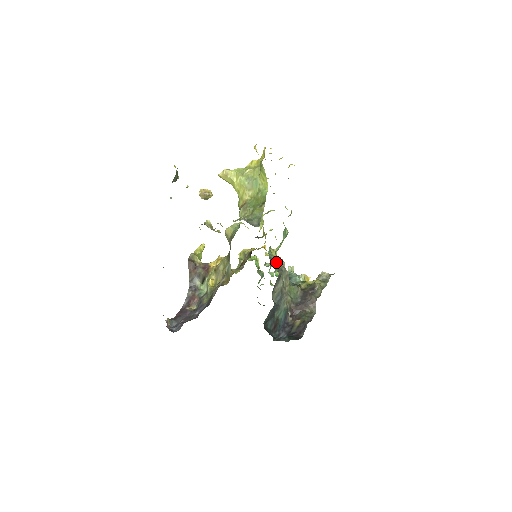
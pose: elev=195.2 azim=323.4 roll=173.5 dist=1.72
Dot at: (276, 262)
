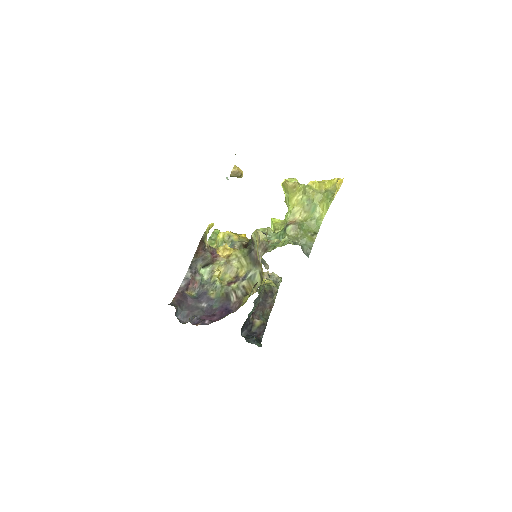
Dot at: (264, 264)
